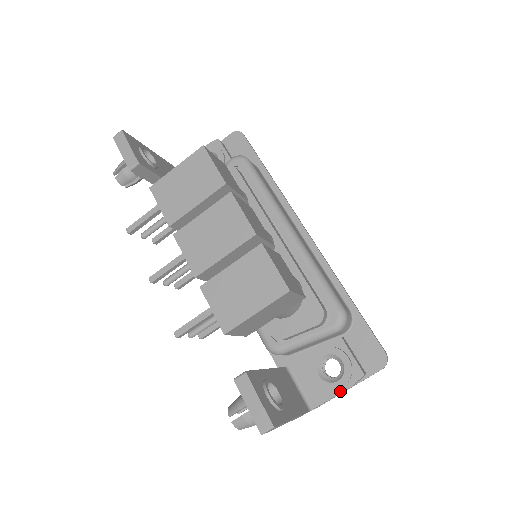
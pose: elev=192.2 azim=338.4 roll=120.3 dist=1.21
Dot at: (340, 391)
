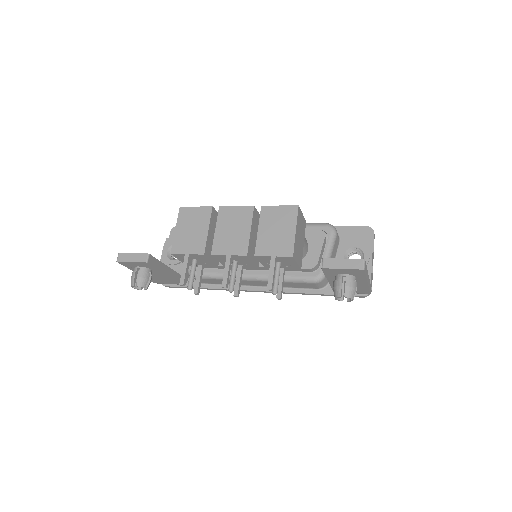
Dot at: (371, 260)
